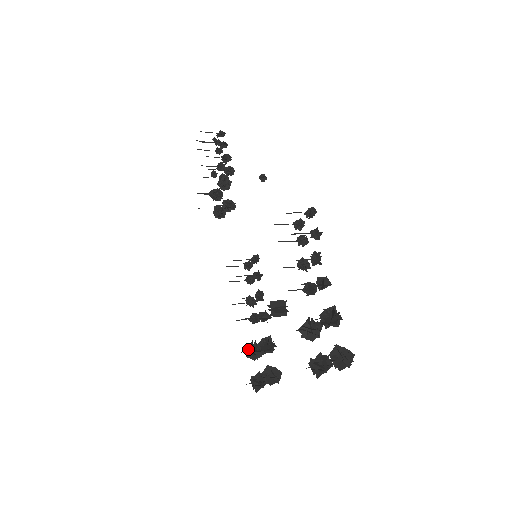
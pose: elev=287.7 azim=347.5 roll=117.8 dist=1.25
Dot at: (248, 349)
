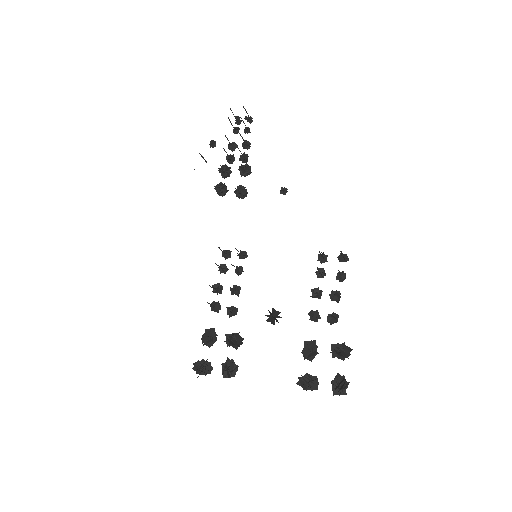
Dot at: (208, 334)
